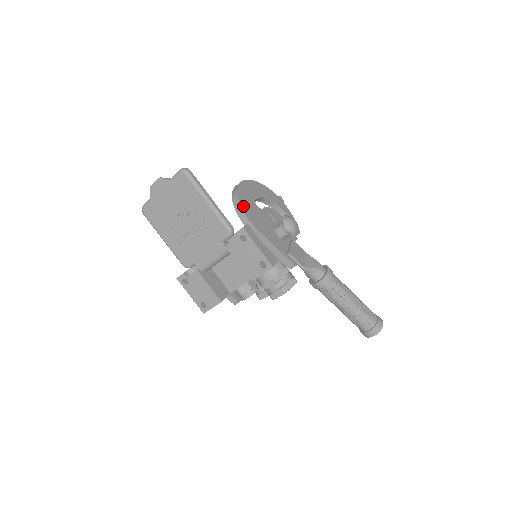
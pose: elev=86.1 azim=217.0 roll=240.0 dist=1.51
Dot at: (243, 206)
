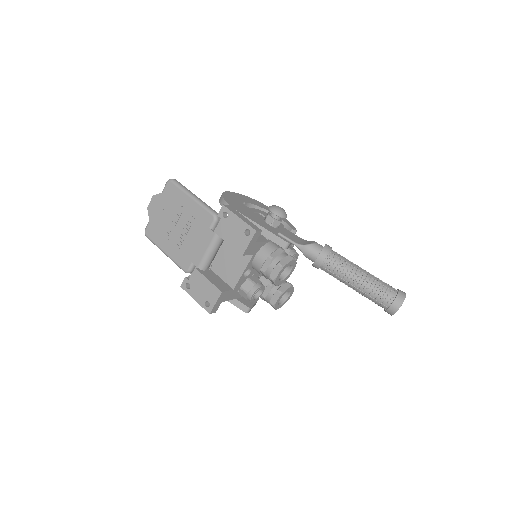
Dot at: (228, 201)
